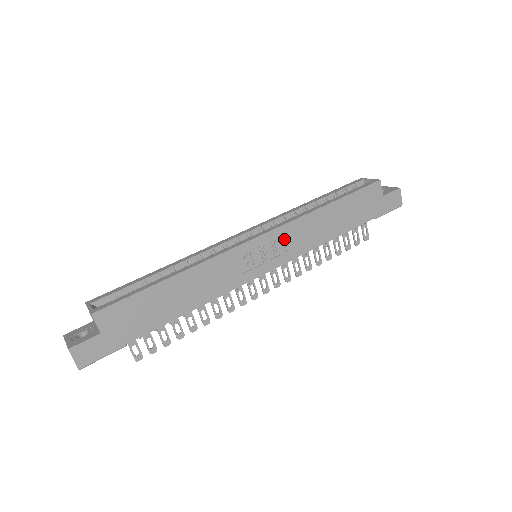
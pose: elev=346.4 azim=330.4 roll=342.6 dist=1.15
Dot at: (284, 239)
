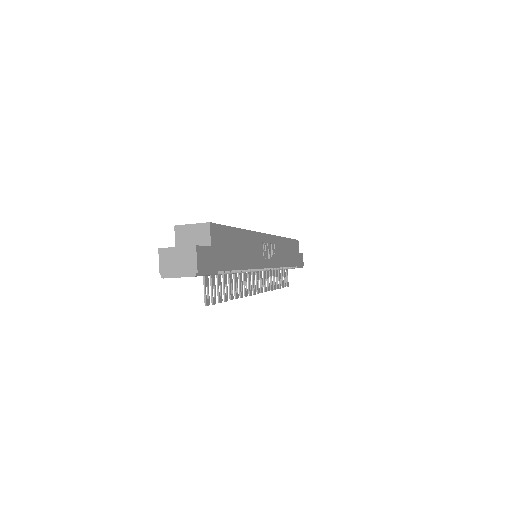
Dot at: (275, 247)
